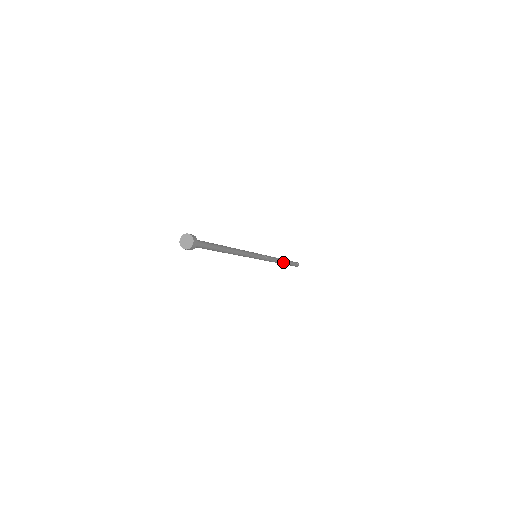
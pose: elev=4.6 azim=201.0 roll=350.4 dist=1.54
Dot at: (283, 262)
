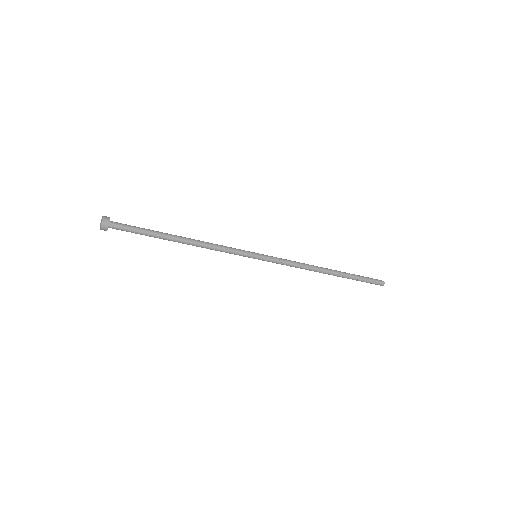
Dot at: (332, 273)
